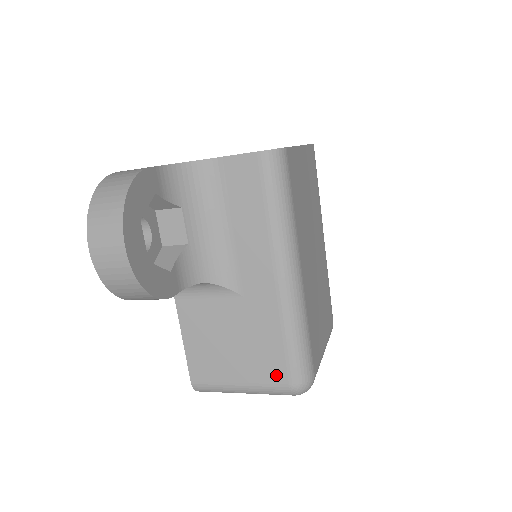
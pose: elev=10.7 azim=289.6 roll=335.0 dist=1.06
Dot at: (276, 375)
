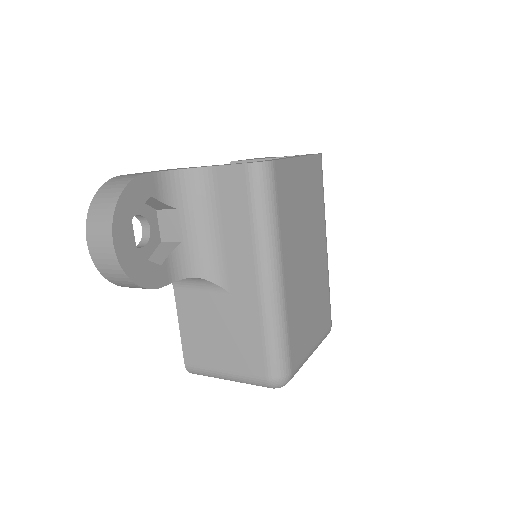
Dot at: (255, 367)
